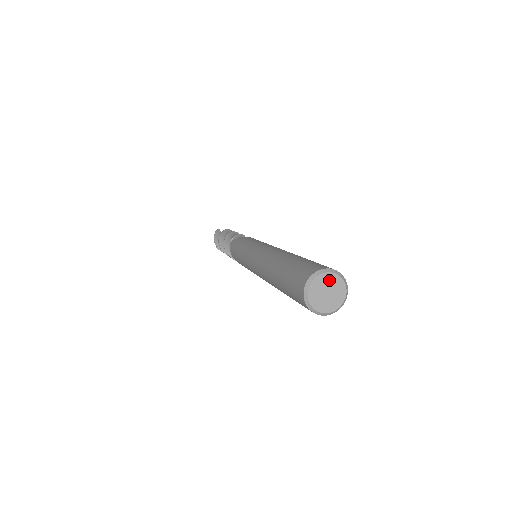
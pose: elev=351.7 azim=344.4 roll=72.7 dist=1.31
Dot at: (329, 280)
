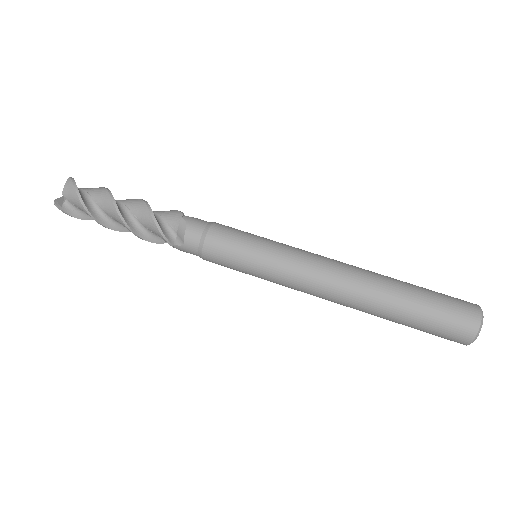
Dot at: (478, 328)
